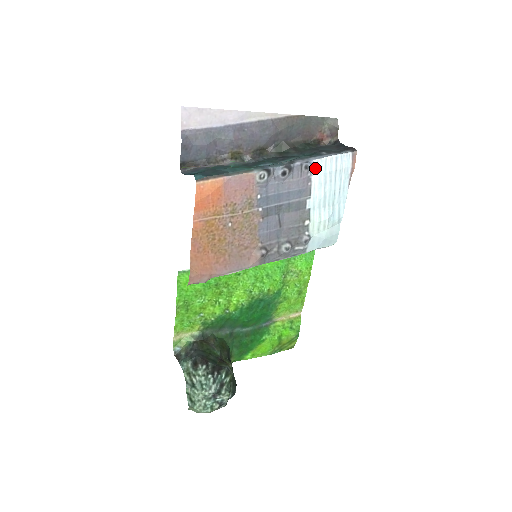
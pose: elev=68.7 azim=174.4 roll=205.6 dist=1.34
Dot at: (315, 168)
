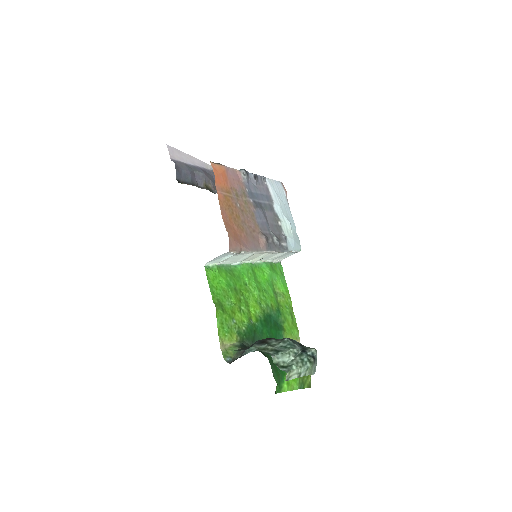
Dot at: (268, 183)
